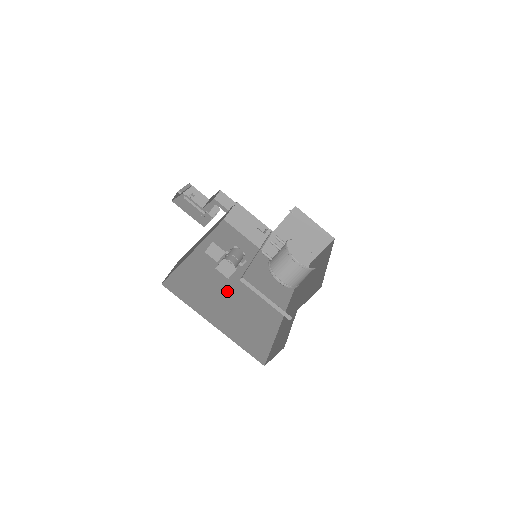
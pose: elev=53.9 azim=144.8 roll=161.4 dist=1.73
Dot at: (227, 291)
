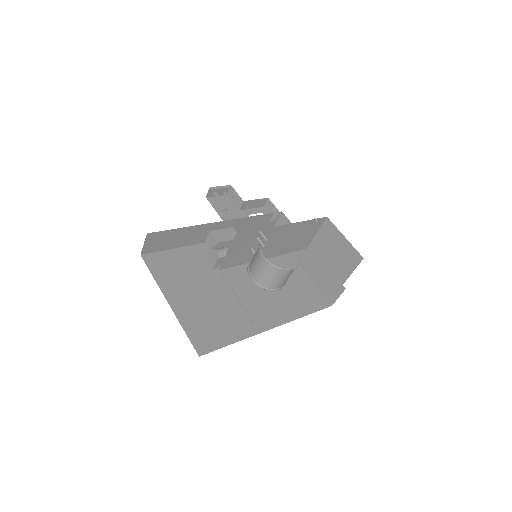
Dot at: (215, 283)
